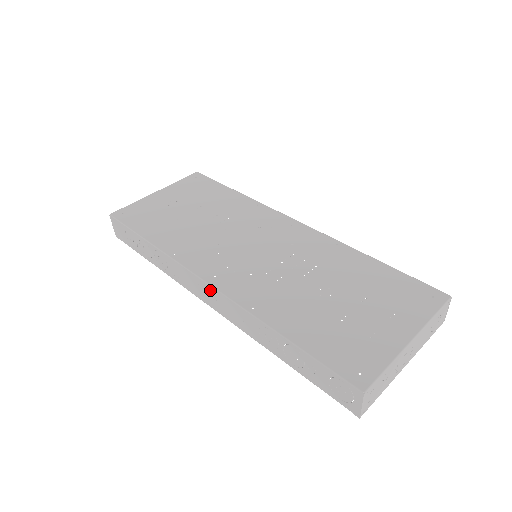
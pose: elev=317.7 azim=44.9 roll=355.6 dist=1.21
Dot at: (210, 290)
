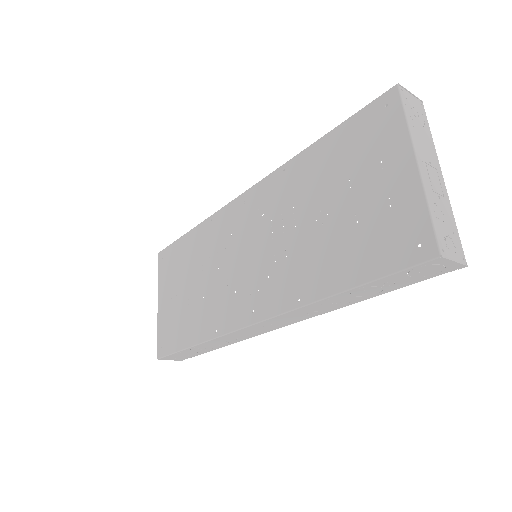
Dot at: (263, 324)
